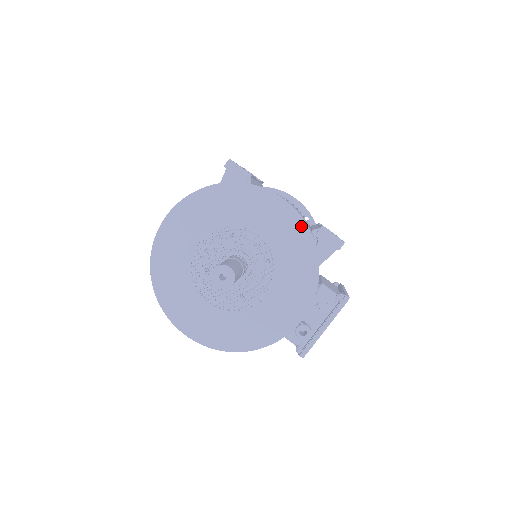
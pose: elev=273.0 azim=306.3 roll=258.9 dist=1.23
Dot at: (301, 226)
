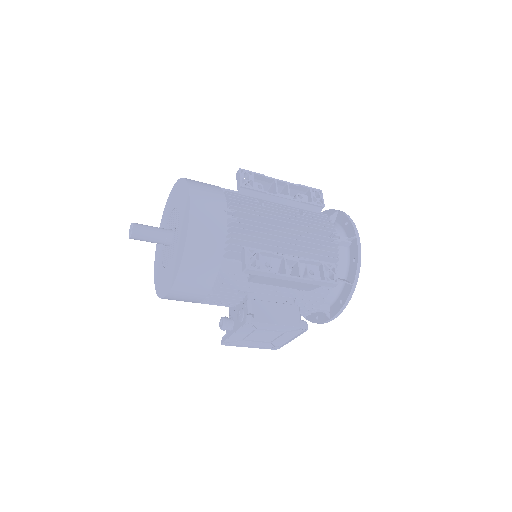
Dot at: (187, 227)
